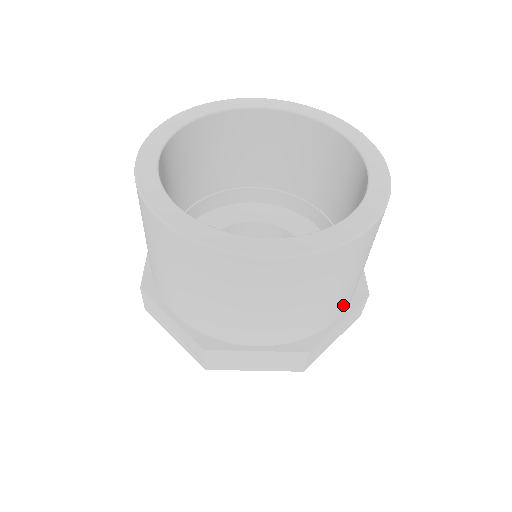
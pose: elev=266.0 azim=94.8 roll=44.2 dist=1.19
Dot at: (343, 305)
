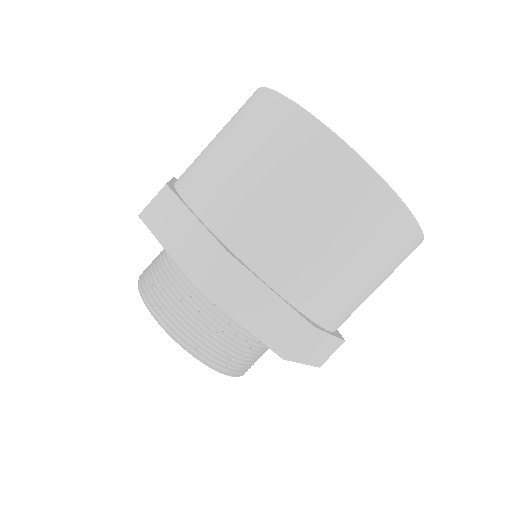
Dot at: (290, 275)
